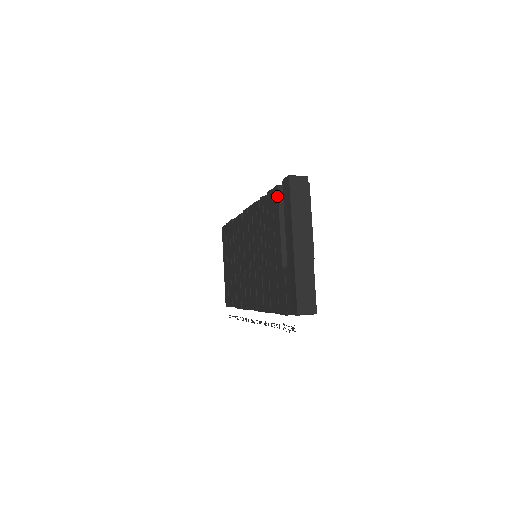
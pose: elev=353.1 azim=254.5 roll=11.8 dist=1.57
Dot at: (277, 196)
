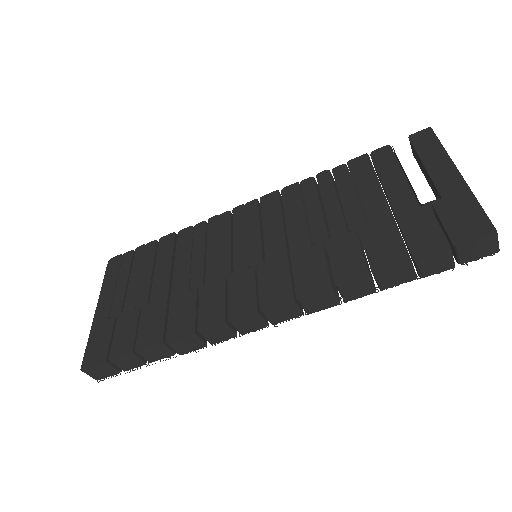
Dot at: (391, 152)
